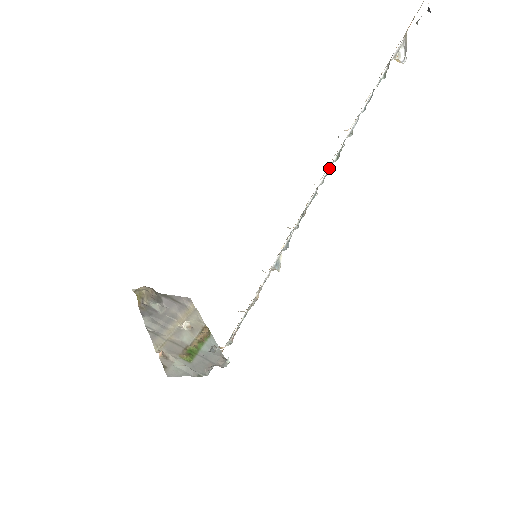
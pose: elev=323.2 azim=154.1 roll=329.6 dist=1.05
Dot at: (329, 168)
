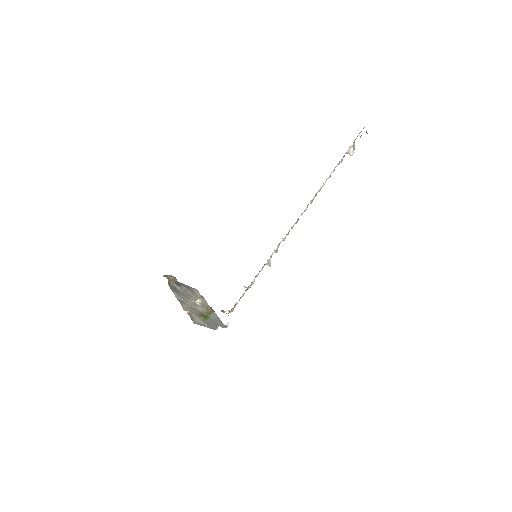
Dot at: (306, 208)
